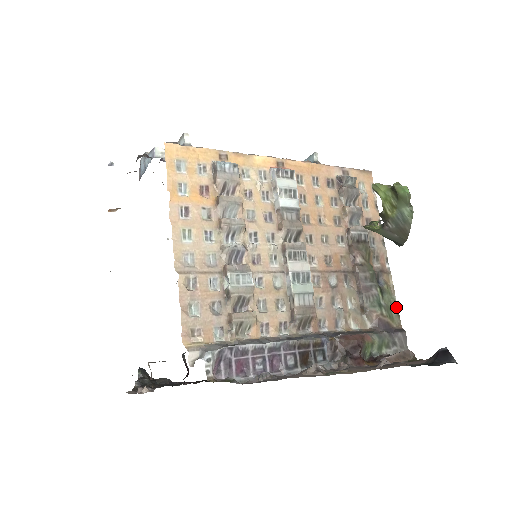
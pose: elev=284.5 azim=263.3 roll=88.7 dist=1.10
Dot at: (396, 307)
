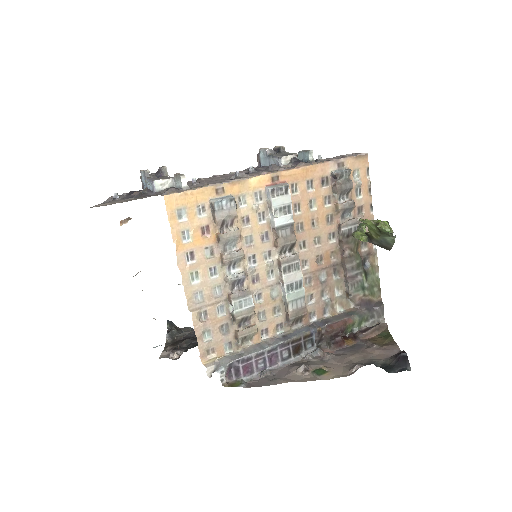
Dot at: (378, 283)
